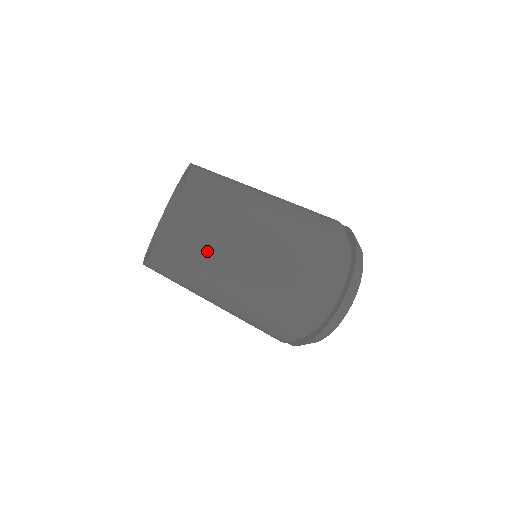
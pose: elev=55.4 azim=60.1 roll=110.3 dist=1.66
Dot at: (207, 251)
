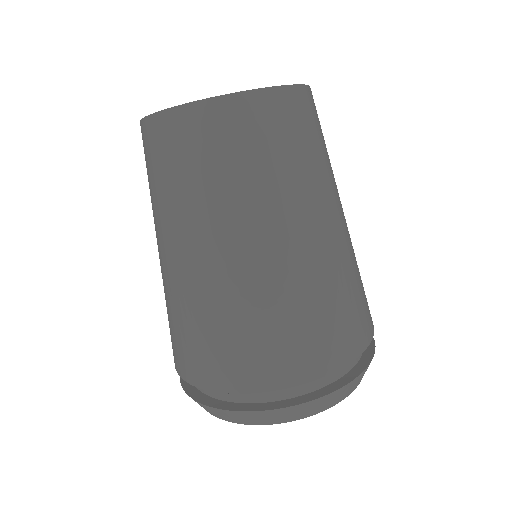
Dot at: (303, 160)
